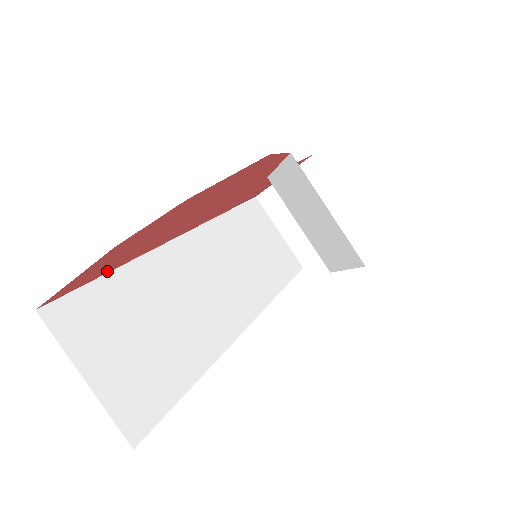
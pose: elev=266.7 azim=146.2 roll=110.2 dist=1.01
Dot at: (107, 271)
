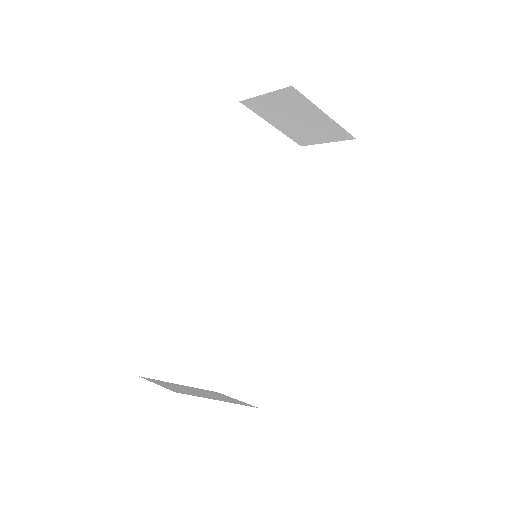
Dot at: (160, 324)
